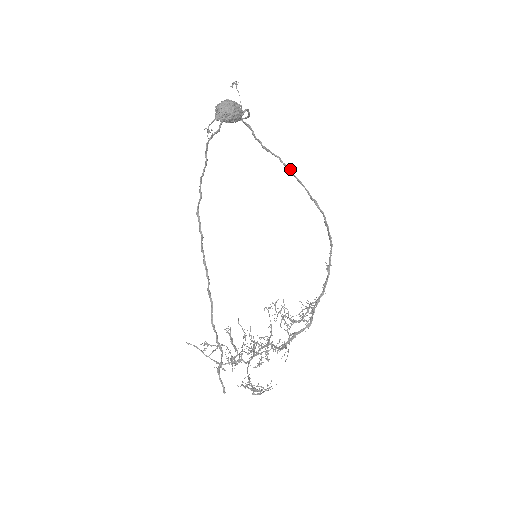
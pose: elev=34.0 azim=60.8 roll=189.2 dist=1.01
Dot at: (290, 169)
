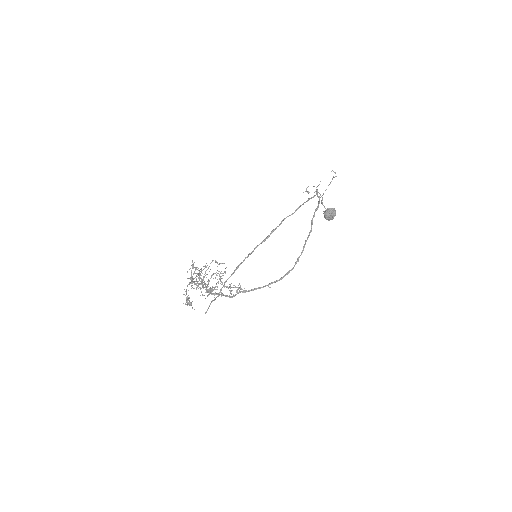
Dot at: occluded
